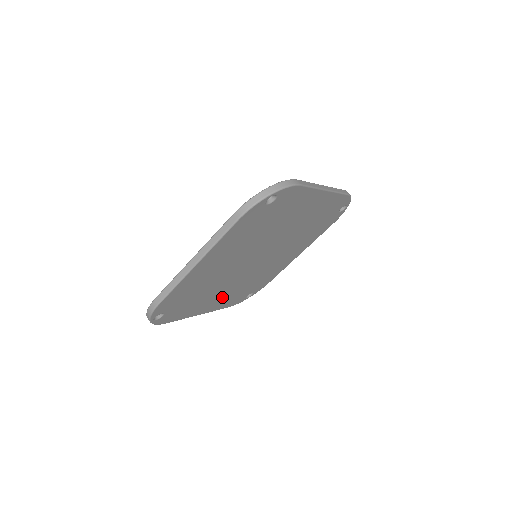
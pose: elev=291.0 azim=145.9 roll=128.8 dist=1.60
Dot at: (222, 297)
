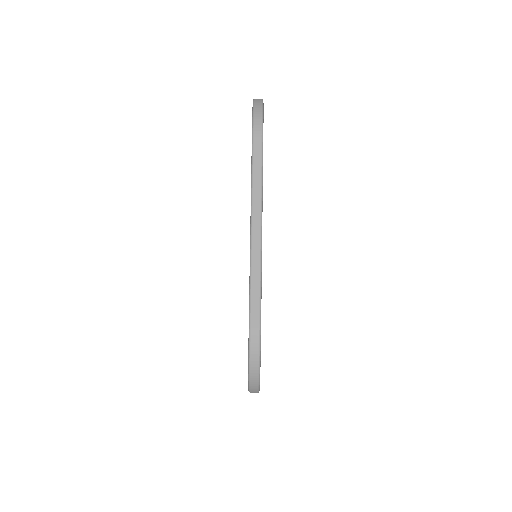
Dot at: occluded
